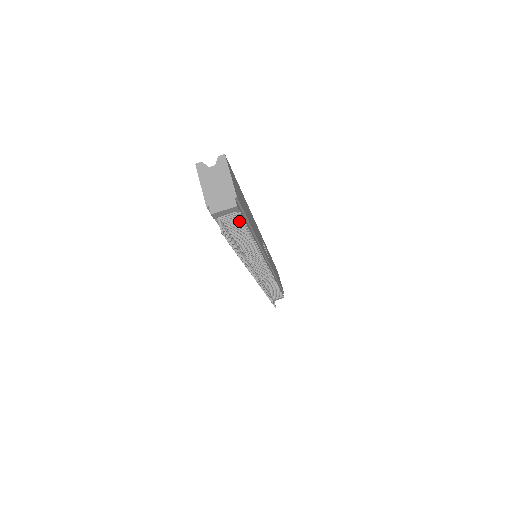
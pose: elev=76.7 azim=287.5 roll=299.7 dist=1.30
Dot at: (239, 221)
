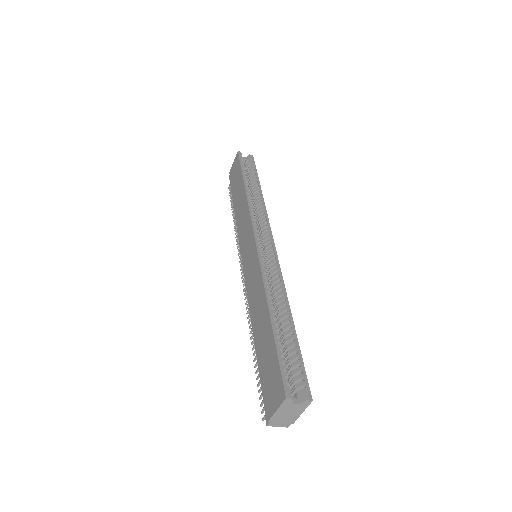
Dot at: occluded
